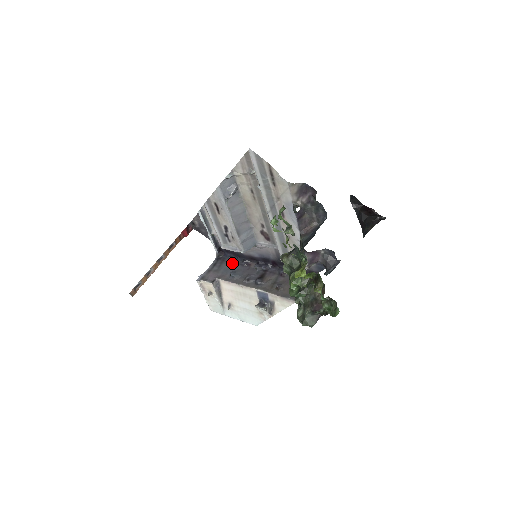
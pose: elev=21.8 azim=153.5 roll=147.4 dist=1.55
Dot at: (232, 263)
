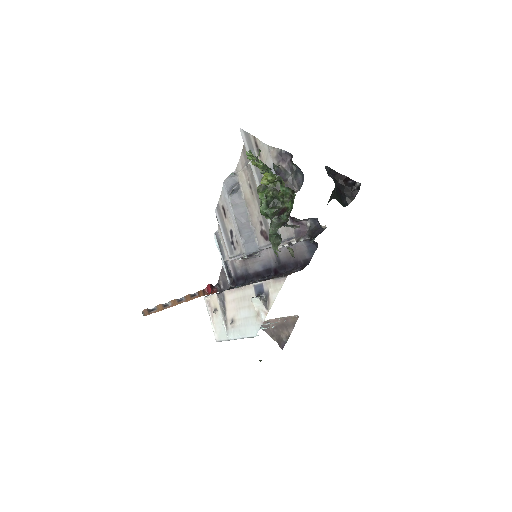
Dot at: occluded
